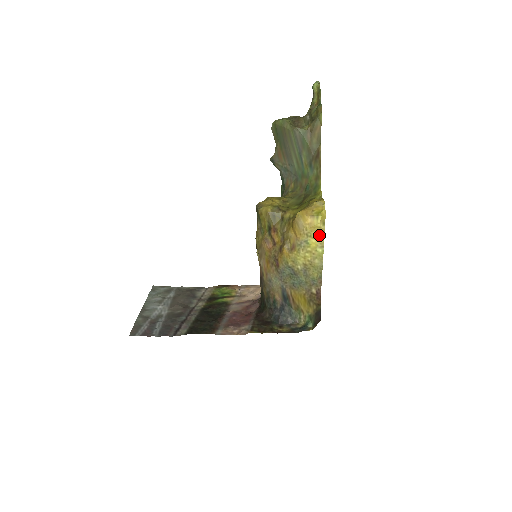
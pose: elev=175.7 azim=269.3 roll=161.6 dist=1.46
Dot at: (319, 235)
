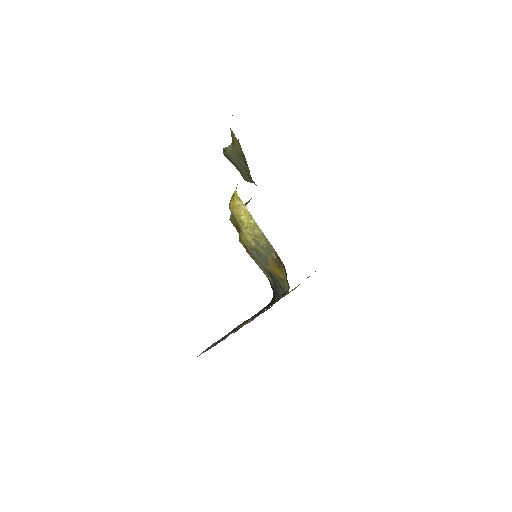
Dot at: (243, 210)
